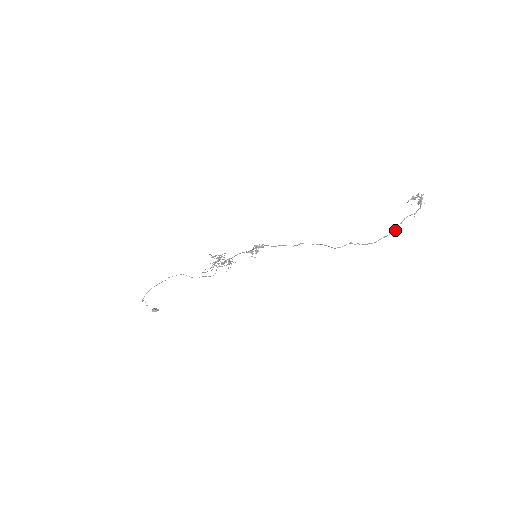
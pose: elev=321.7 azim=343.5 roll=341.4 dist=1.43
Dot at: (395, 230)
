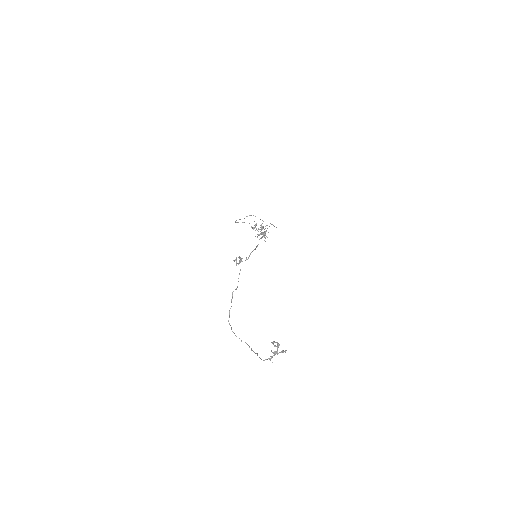
Dot at: (256, 353)
